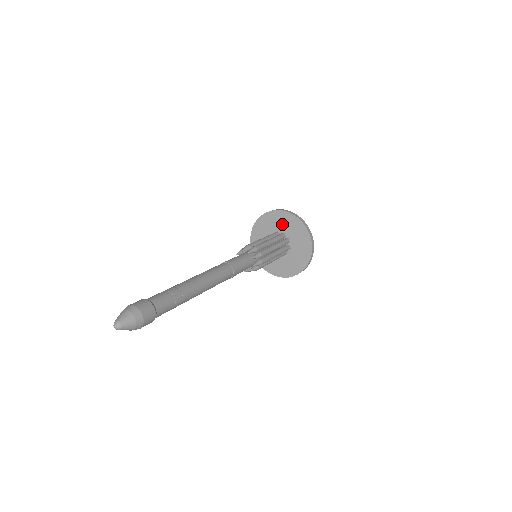
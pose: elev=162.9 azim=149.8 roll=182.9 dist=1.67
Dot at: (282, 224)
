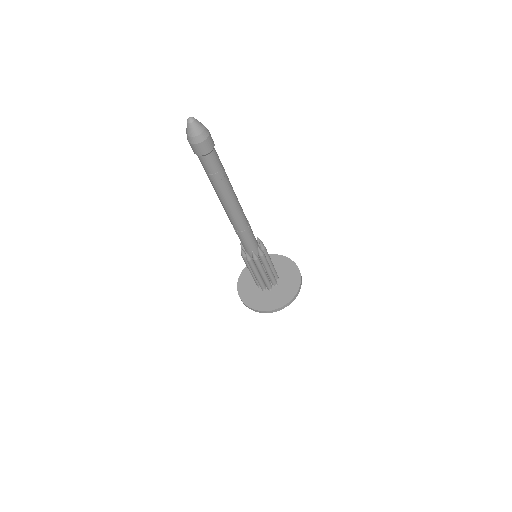
Dot at: occluded
